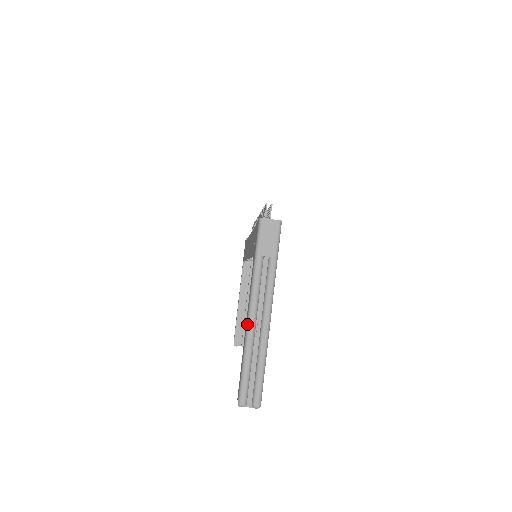
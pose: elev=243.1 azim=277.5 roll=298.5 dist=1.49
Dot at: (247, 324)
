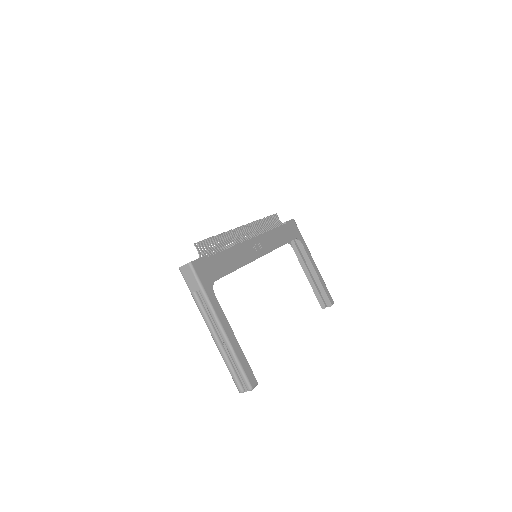
Dot at: (213, 339)
